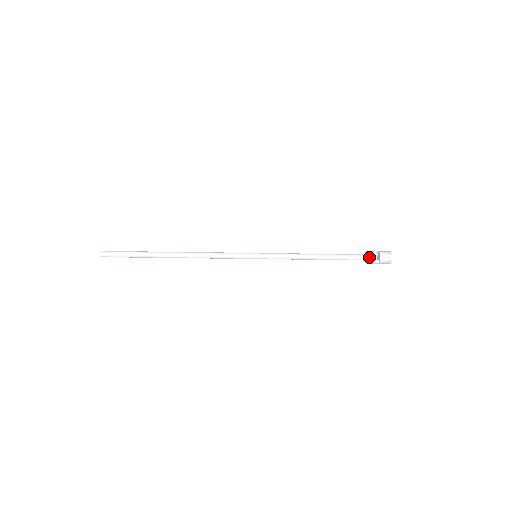
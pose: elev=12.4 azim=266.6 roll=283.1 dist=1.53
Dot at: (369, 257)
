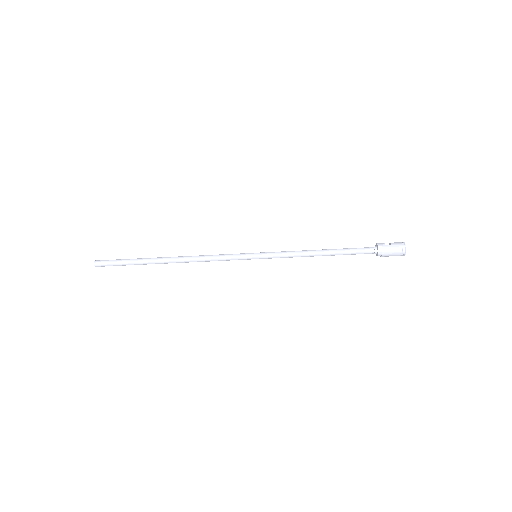
Dot at: (377, 244)
